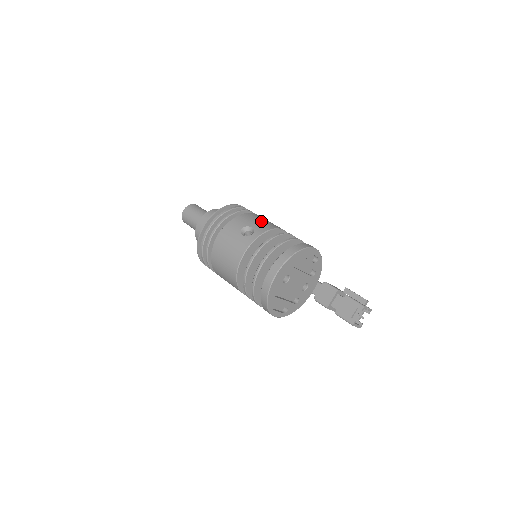
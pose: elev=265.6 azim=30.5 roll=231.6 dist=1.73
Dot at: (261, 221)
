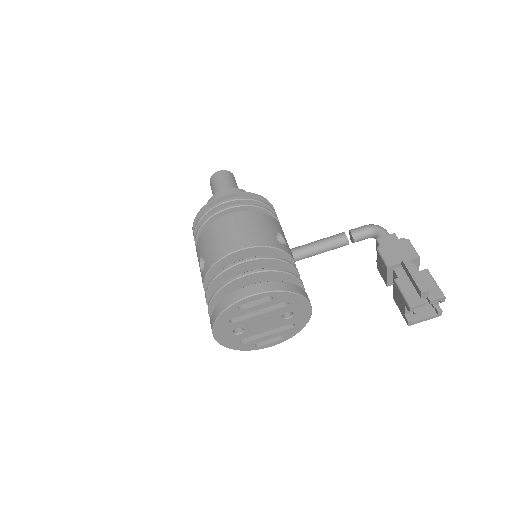
Dot at: (214, 243)
